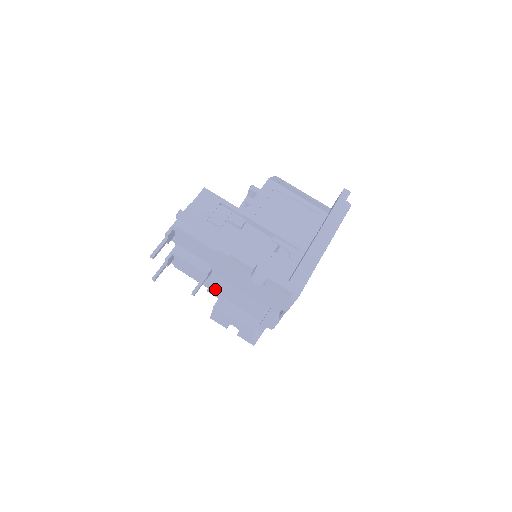
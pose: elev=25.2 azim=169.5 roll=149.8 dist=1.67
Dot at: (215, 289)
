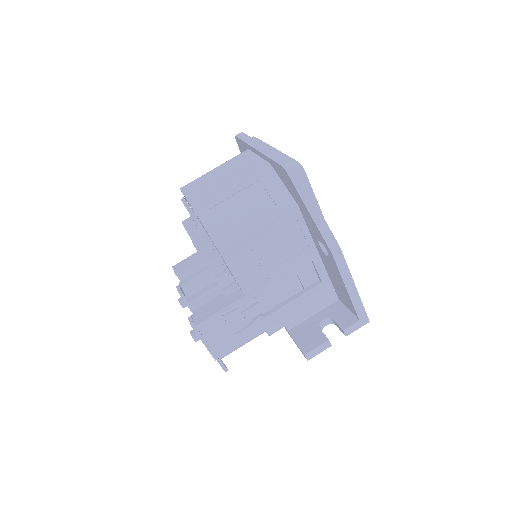
Dot at: occluded
